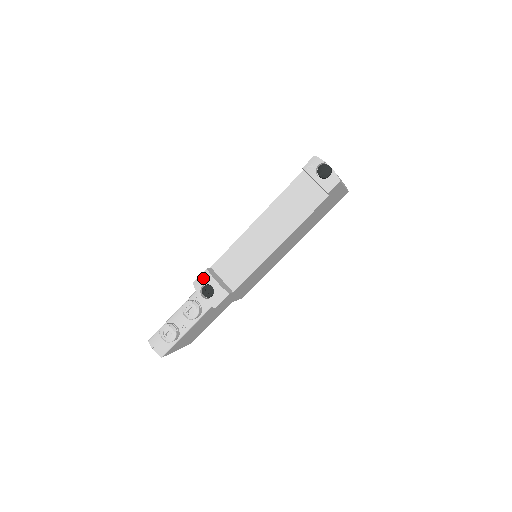
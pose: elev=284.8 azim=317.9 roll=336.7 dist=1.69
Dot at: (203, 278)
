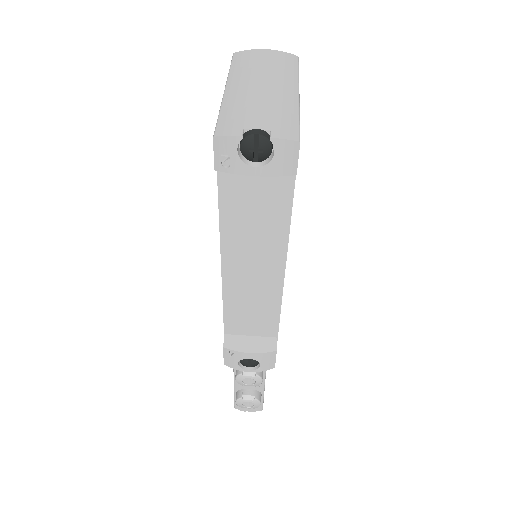
Dot at: (230, 357)
